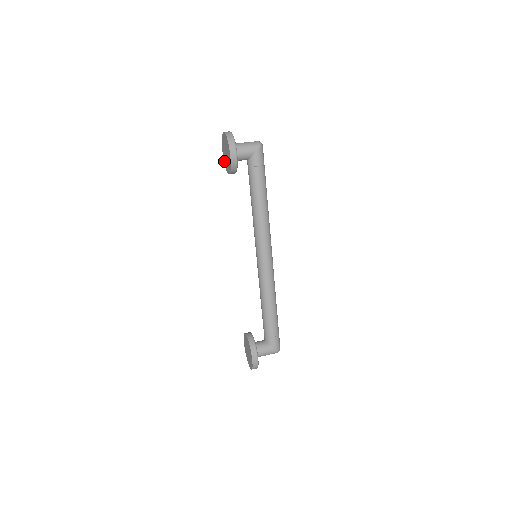
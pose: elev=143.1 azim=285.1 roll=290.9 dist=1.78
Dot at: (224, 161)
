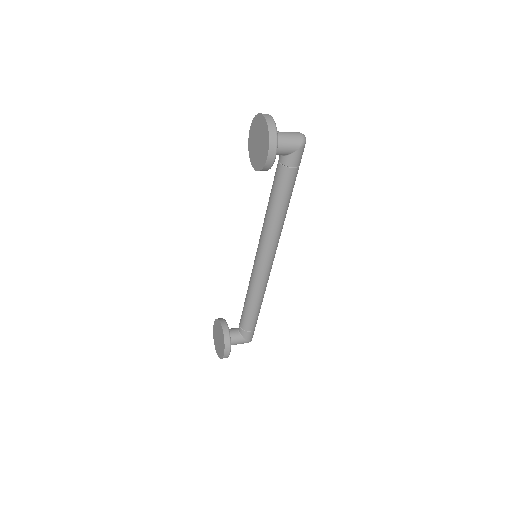
Dot at: (249, 144)
